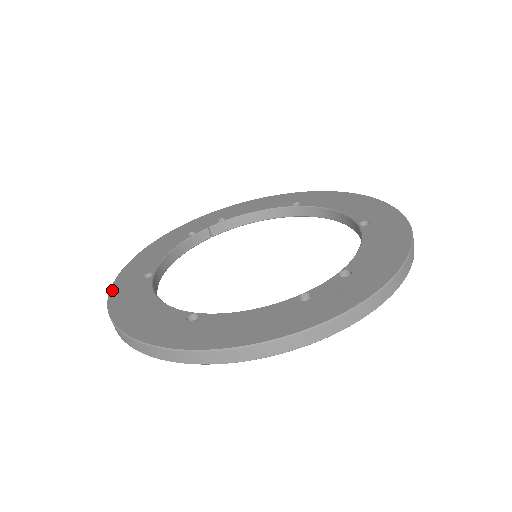
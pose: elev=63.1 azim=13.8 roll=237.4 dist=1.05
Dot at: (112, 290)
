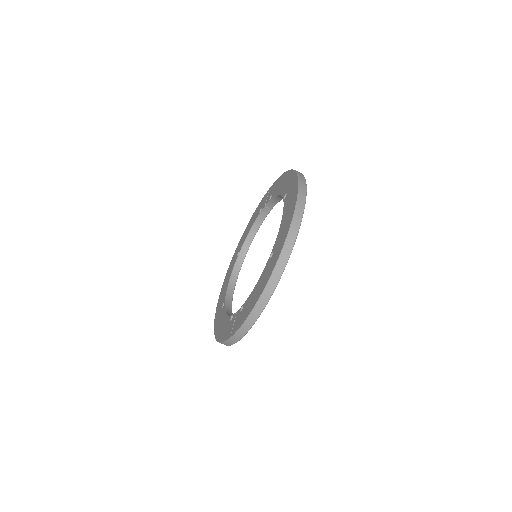
Dot at: (231, 260)
